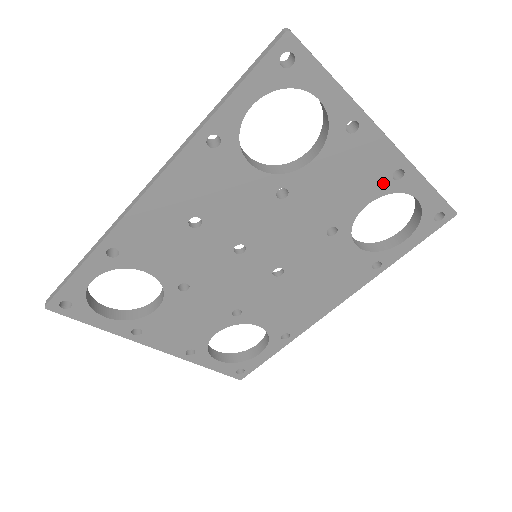
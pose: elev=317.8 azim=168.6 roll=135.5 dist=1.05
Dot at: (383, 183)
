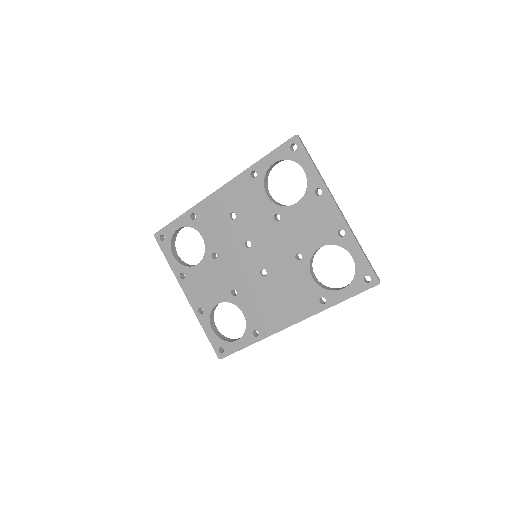
Dot at: (332, 235)
